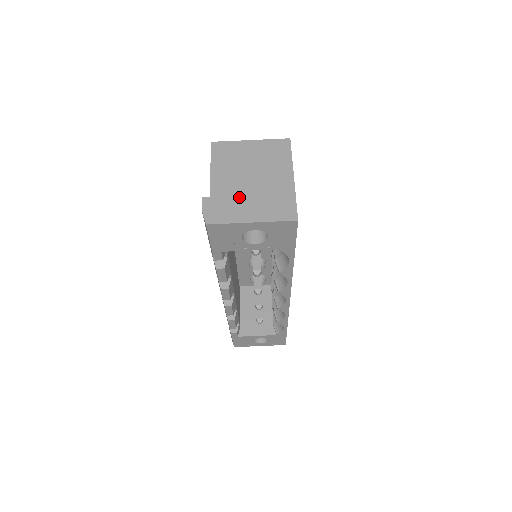
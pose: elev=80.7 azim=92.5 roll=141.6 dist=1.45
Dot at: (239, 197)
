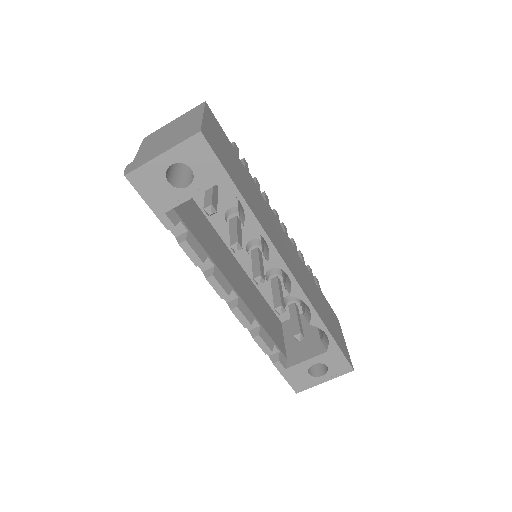
Dot at: (155, 148)
